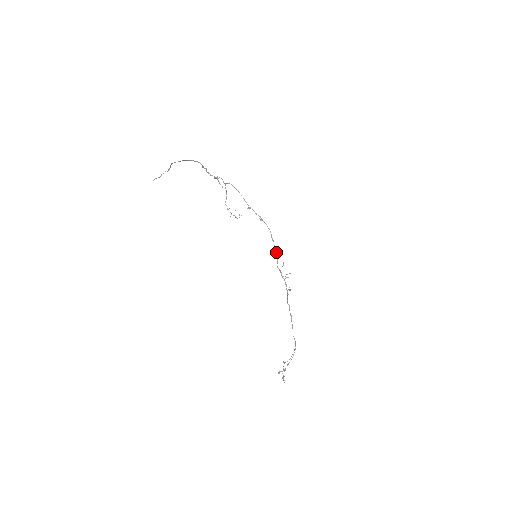
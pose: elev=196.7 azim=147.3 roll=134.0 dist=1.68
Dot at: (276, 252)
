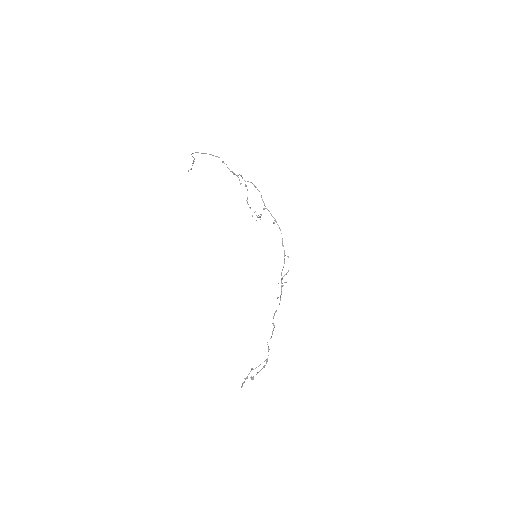
Dot at: (284, 258)
